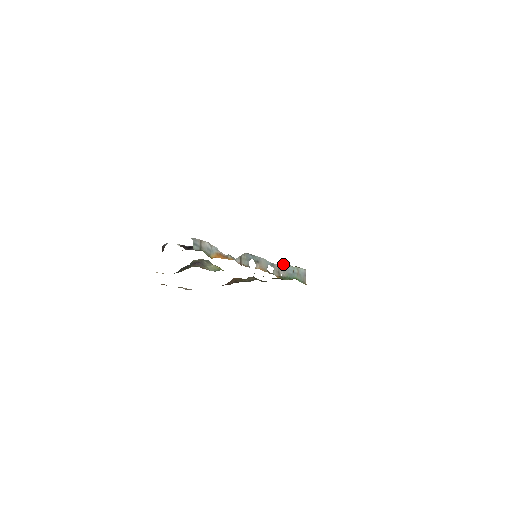
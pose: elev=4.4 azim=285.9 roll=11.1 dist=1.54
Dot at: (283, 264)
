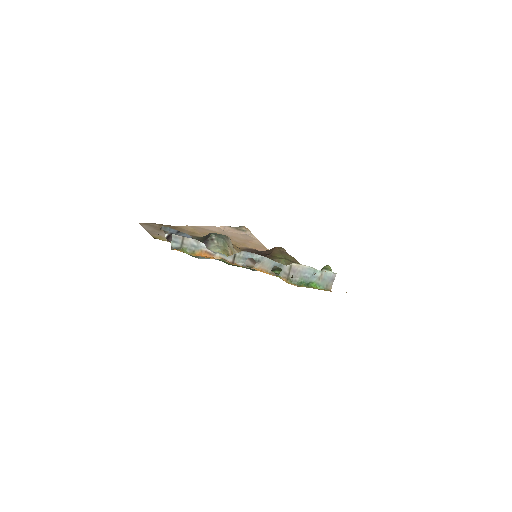
Dot at: (299, 266)
